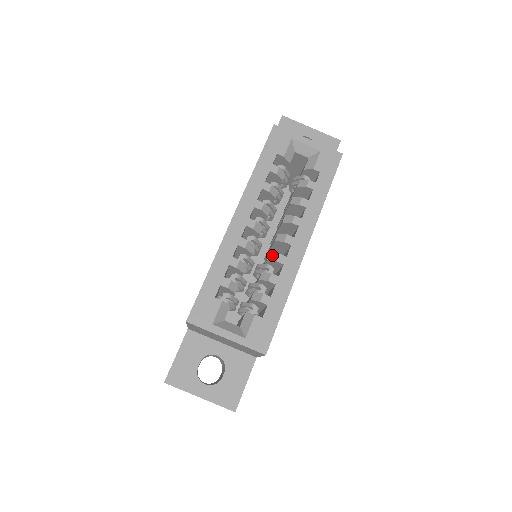
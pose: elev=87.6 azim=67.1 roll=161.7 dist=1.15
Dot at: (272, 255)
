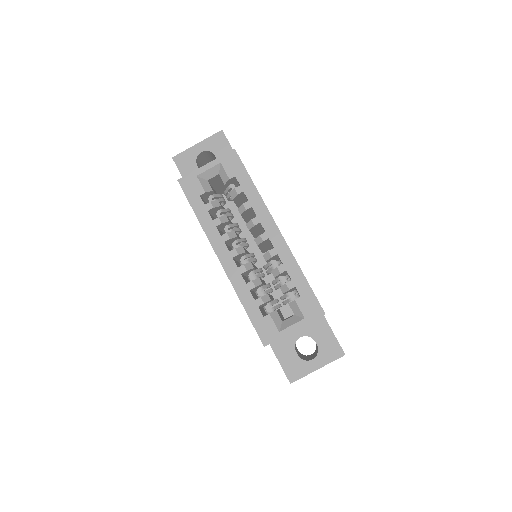
Dot at: (265, 256)
